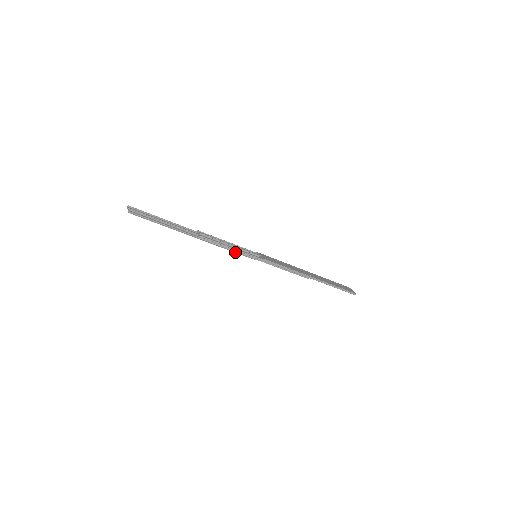
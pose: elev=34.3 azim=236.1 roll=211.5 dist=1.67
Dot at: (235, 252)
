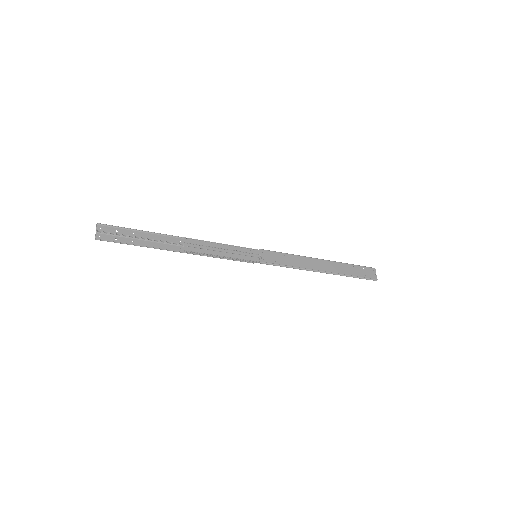
Dot at: (228, 259)
